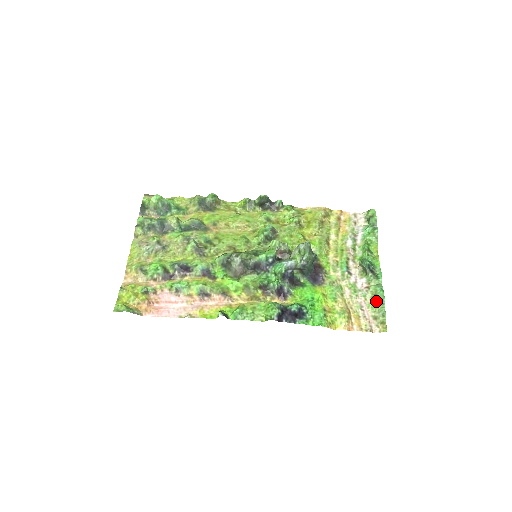
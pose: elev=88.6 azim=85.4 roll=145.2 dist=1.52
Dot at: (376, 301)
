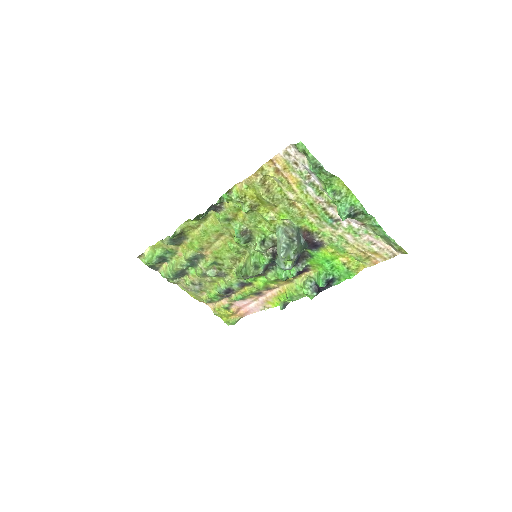
Dot at: (380, 236)
